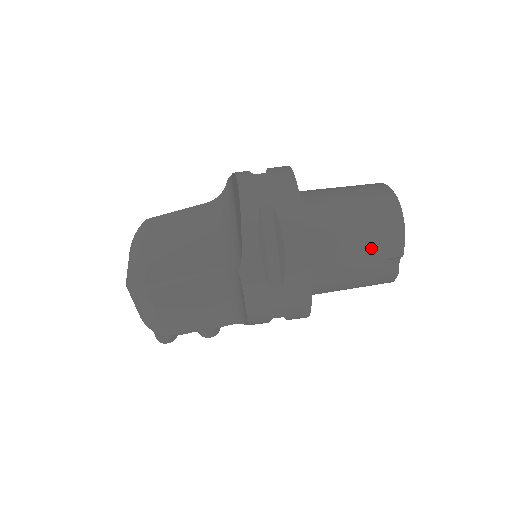
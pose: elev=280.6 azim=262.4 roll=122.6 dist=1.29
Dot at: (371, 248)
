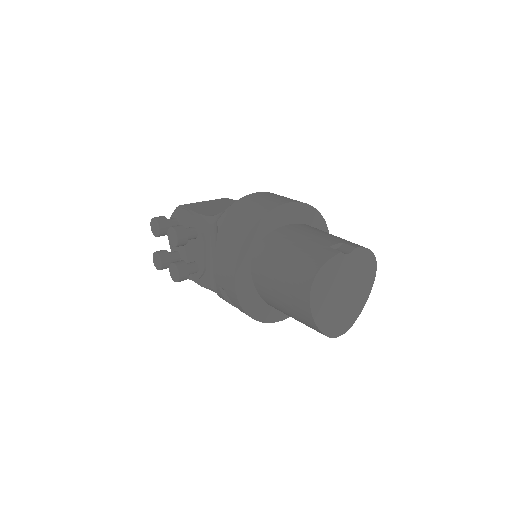
Dot at: (342, 239)
